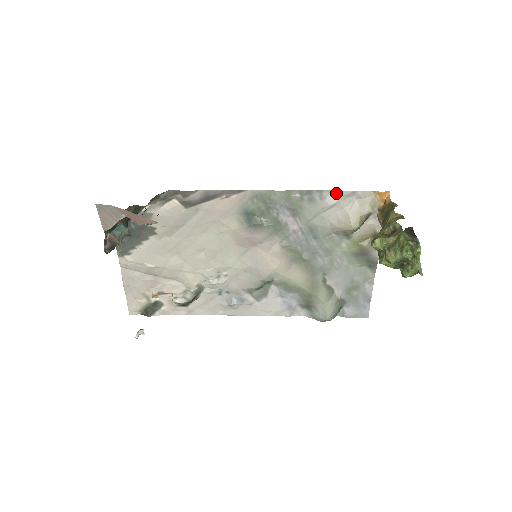
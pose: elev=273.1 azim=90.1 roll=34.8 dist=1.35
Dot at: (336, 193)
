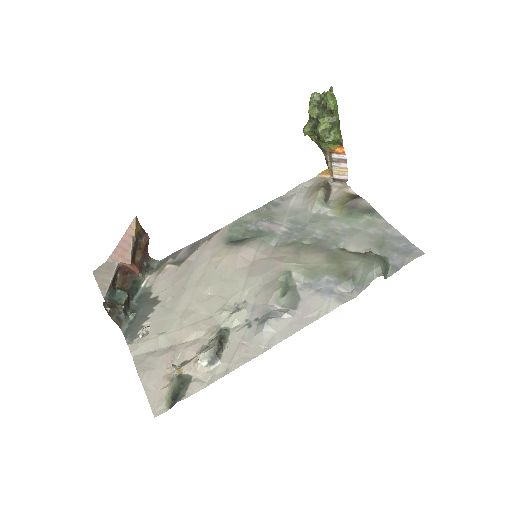
Dot at: (291, 191)
